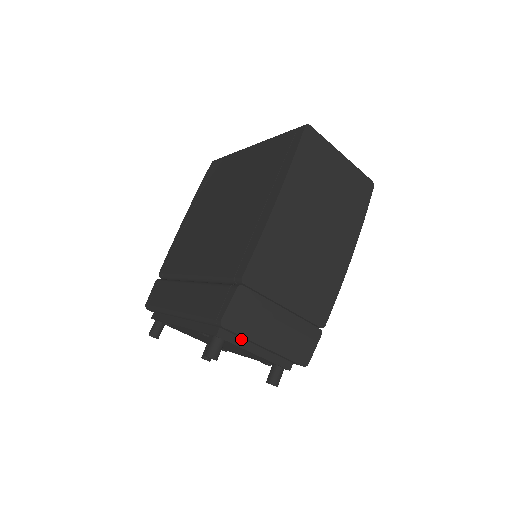
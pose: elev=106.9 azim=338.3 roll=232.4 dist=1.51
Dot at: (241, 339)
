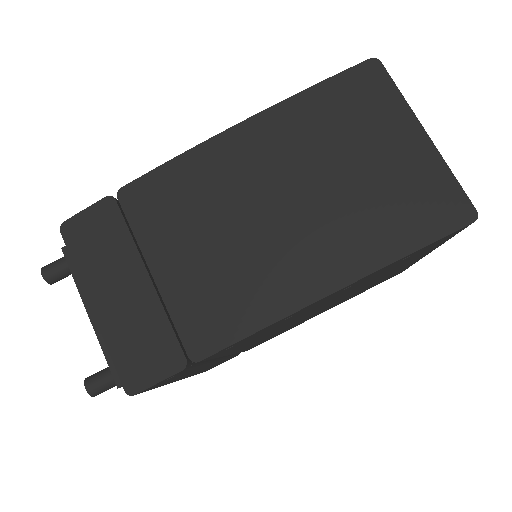
Dot at: occluded
